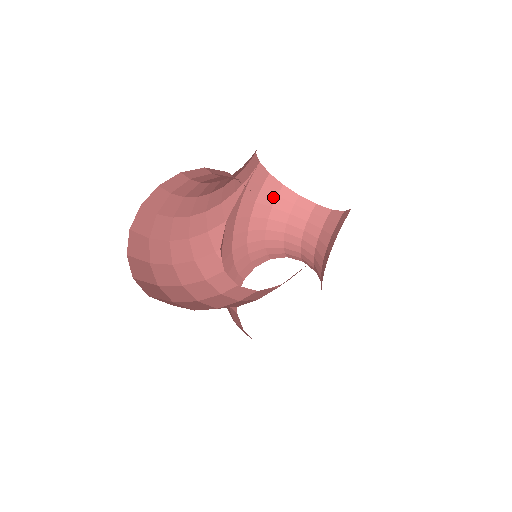
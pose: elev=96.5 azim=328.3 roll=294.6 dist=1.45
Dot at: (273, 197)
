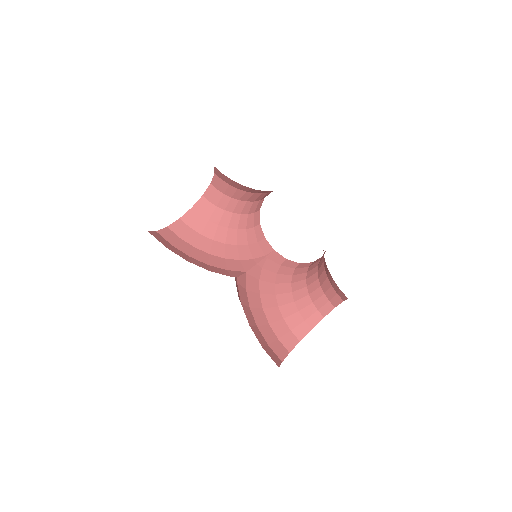
Dot at: (292, 270)
